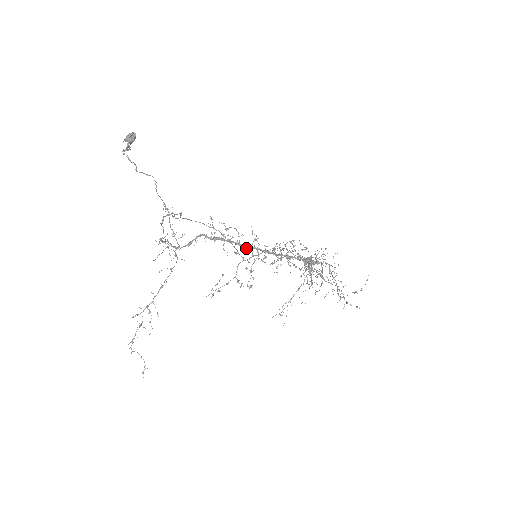
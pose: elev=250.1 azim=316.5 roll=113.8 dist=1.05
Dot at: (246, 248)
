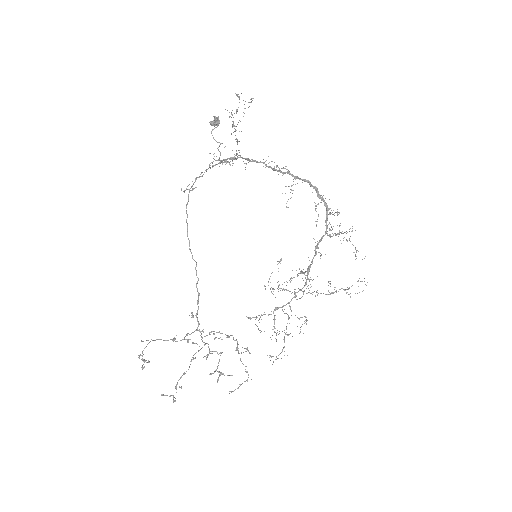
Dot at: occluded
